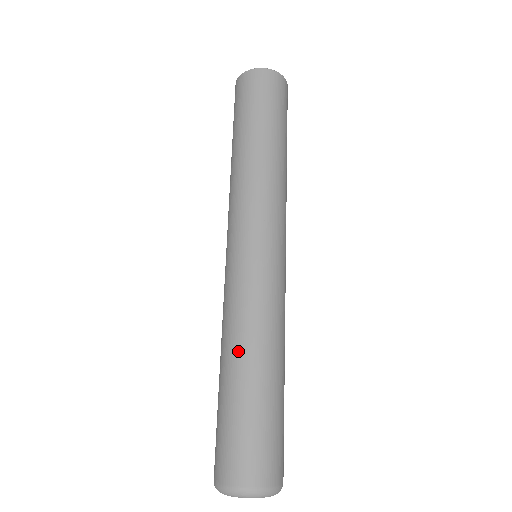
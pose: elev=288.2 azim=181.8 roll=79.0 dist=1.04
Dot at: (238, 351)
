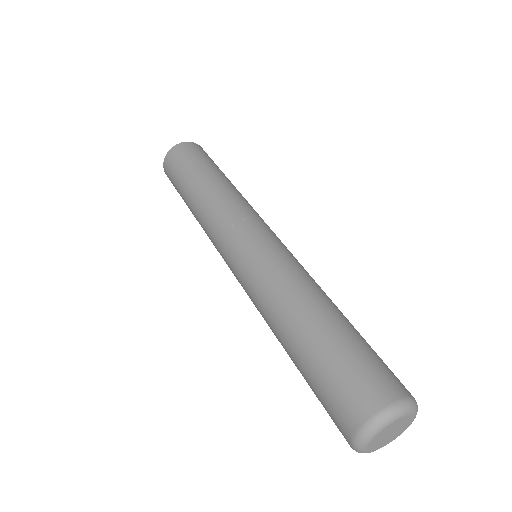
Dot at: (285, 318)
